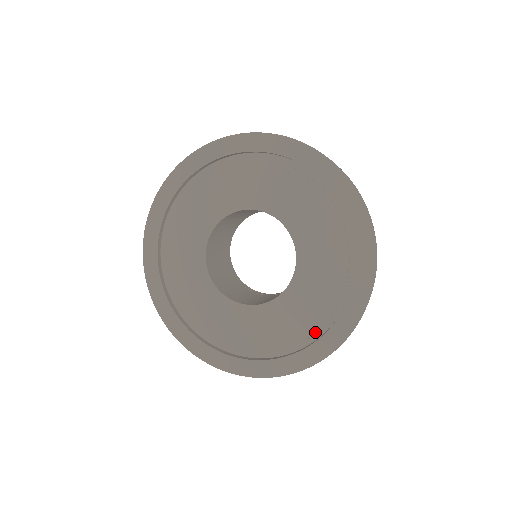
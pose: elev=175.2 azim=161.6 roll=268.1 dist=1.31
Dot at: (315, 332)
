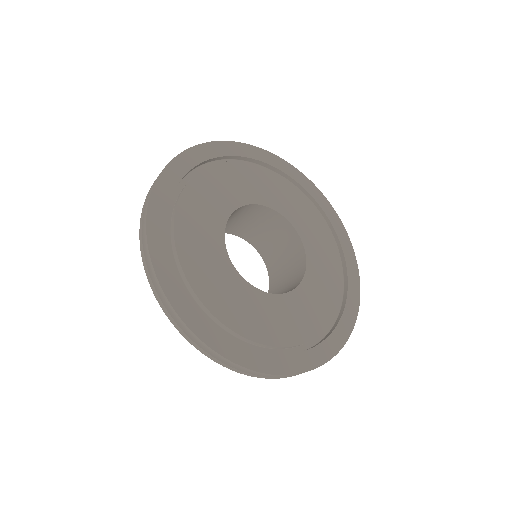
Dot at: (310, 340)
